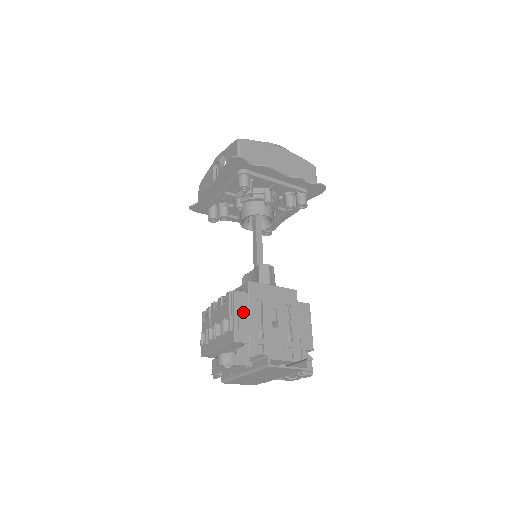
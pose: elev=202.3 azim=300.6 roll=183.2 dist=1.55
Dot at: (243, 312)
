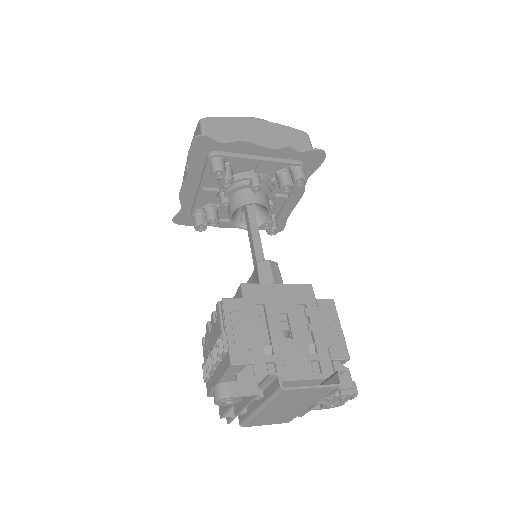
Dot at: (239, 324)
